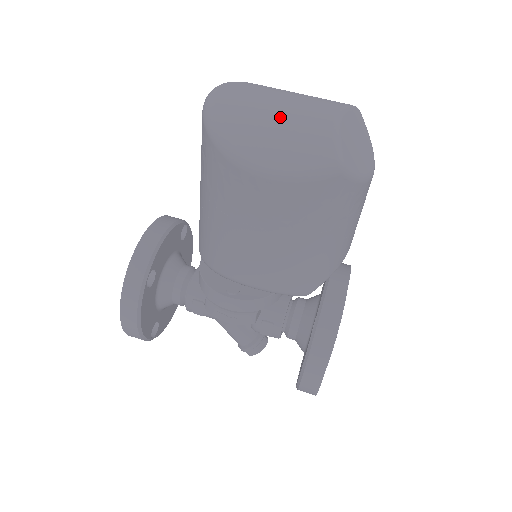
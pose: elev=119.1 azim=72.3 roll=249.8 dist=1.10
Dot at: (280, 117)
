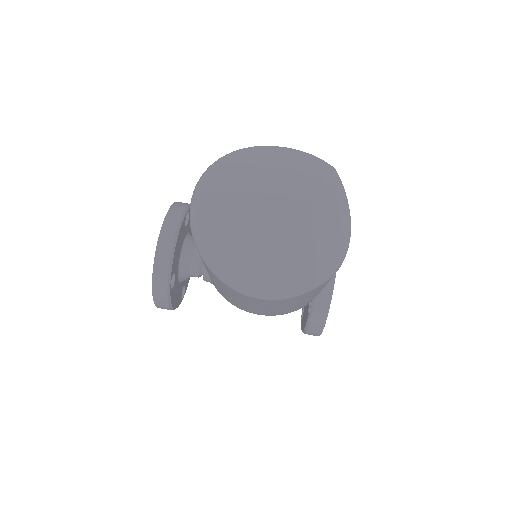
Dot at: (262, 236)
